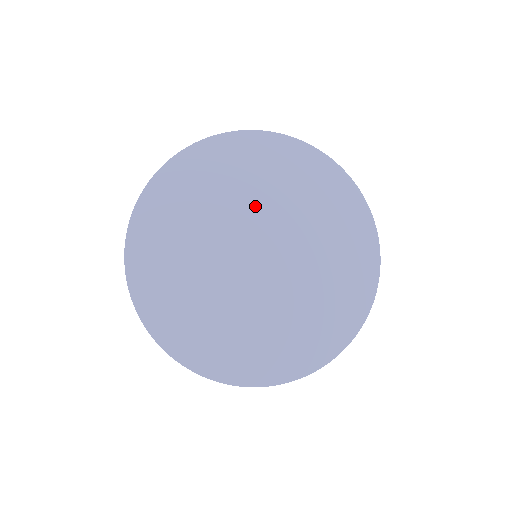
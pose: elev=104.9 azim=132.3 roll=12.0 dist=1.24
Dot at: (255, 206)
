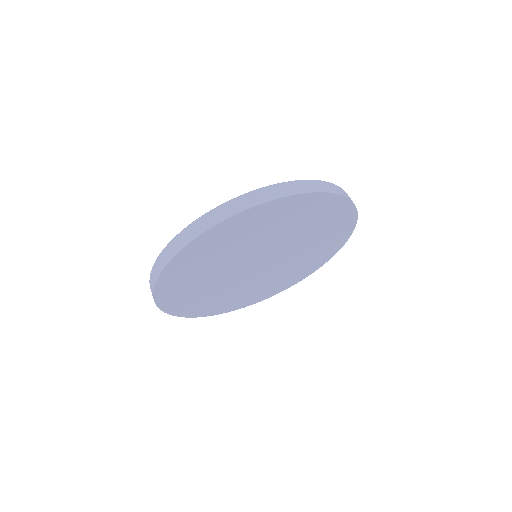
Dot at: (262, 244)
